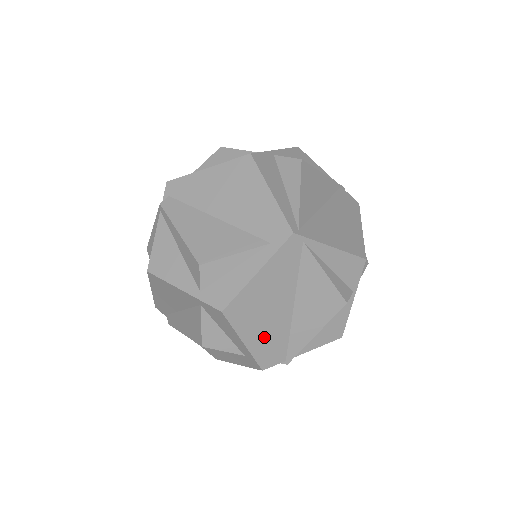
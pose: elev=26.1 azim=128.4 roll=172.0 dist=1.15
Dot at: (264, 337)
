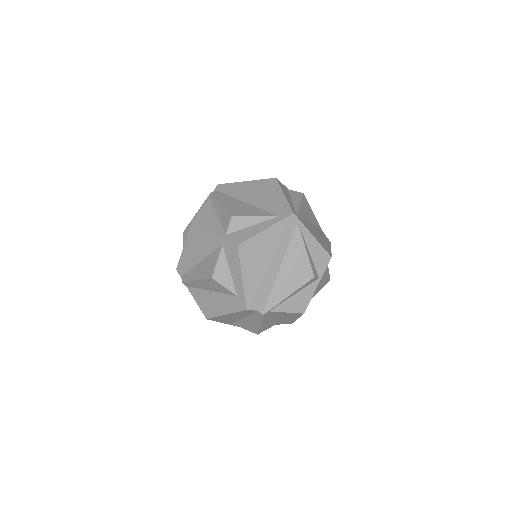
Dot at: (256, 281)
